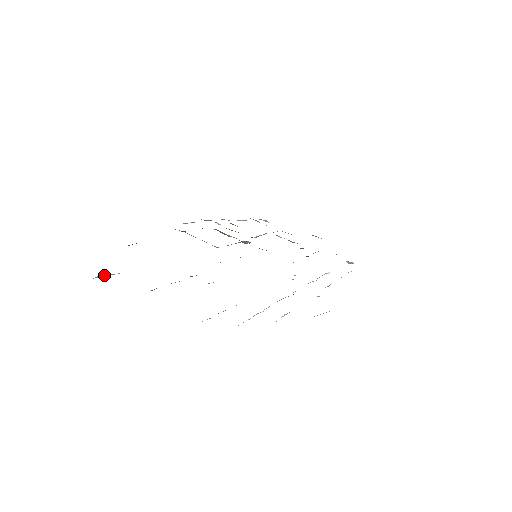
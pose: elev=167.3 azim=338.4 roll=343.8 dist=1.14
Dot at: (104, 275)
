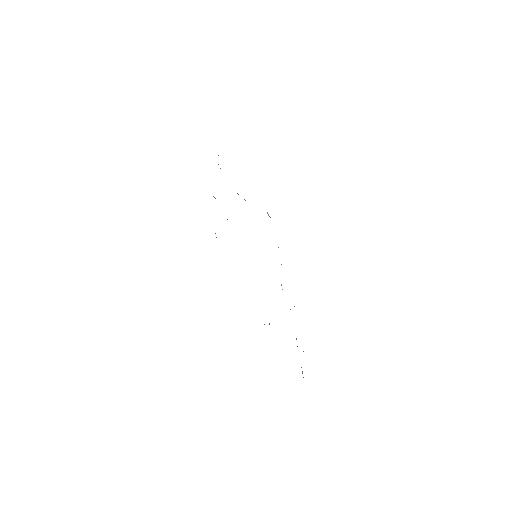
Dot at: occluded
